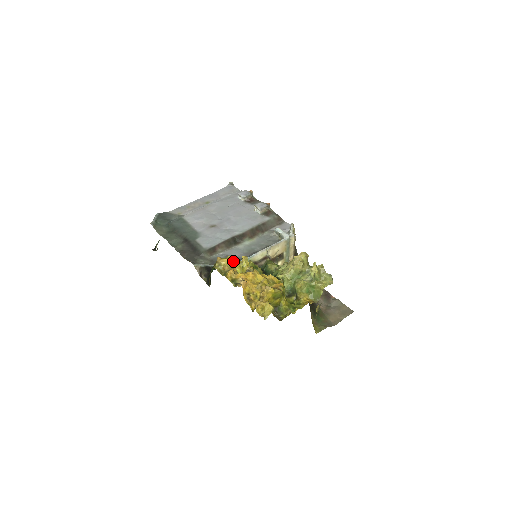
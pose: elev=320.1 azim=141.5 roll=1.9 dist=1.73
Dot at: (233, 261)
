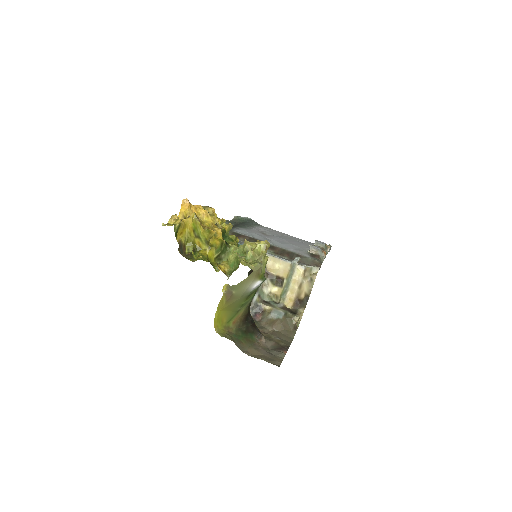
Dot at: (220, 220)
